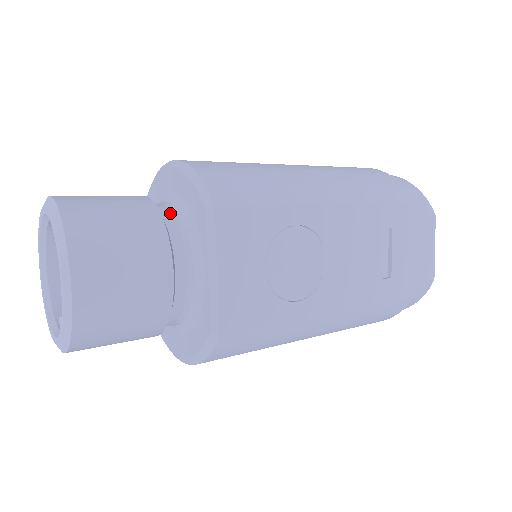
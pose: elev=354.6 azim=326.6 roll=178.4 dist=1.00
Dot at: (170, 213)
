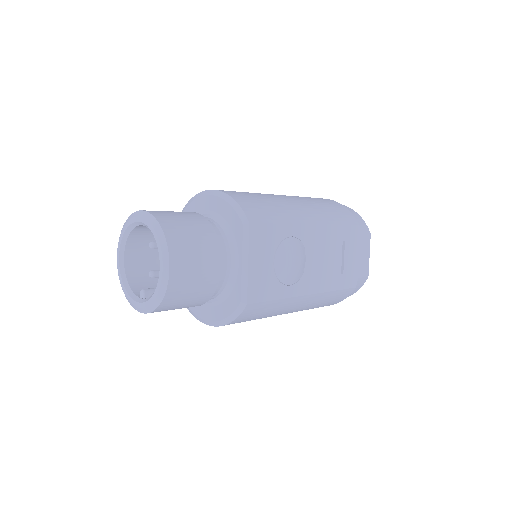
Dot at: (214, 225)
